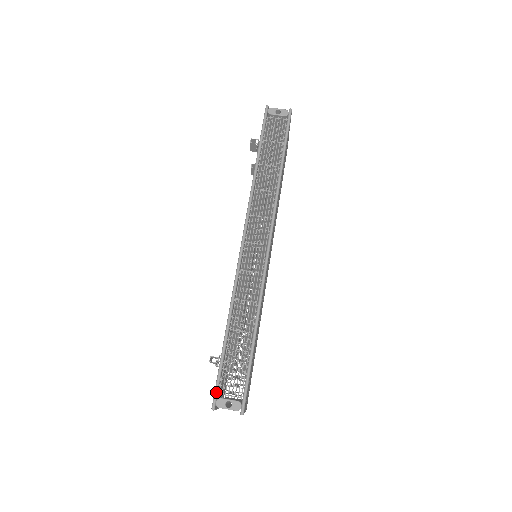
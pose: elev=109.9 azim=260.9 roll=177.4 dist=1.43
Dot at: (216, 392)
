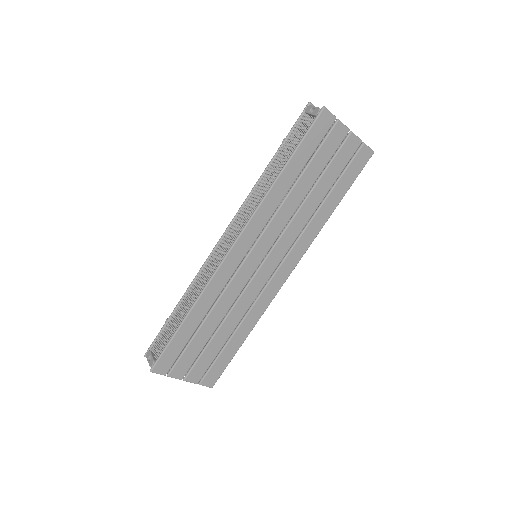
Dot at: (151, 345)
